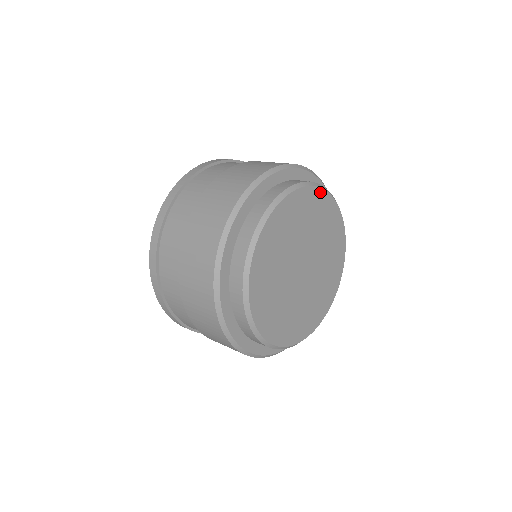
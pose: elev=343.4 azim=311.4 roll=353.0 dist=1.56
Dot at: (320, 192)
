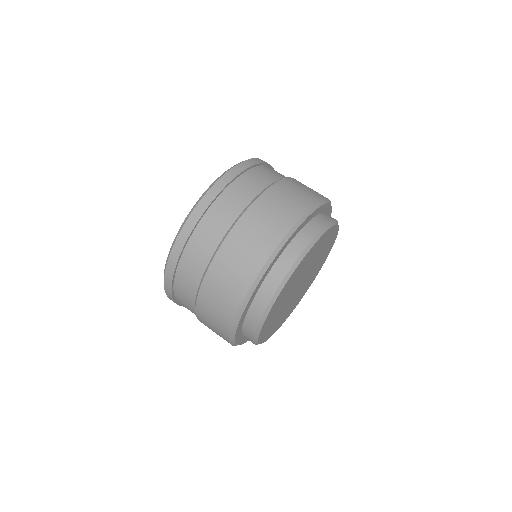
Dot at: (329, 230)
